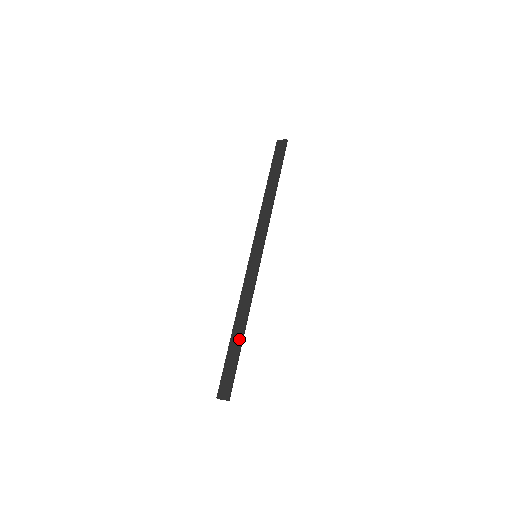
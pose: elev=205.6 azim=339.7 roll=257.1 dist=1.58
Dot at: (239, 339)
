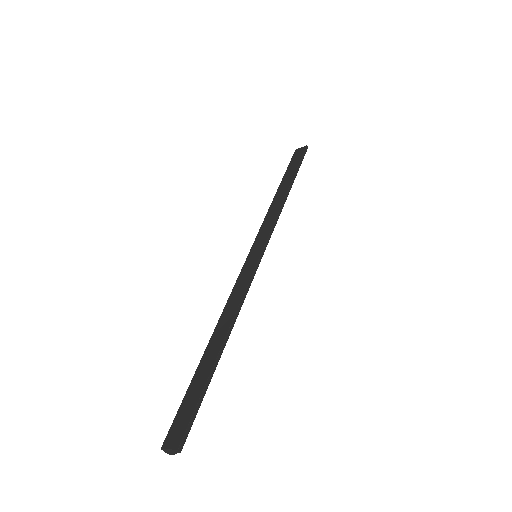
Dot at: (213, 355)
